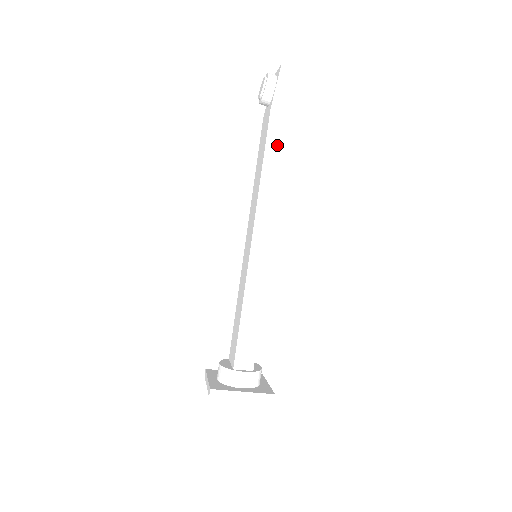
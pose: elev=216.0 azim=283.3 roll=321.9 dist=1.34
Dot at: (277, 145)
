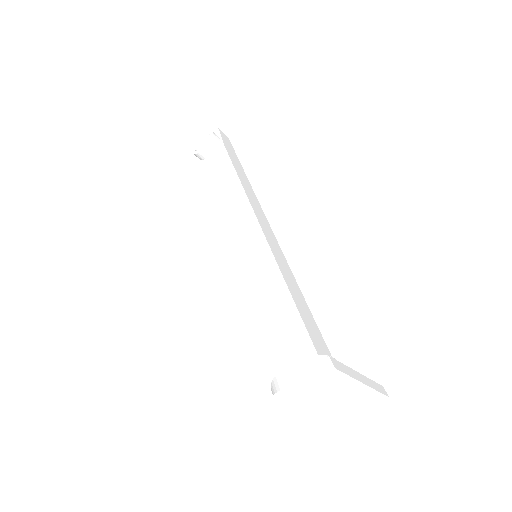
Dot at: (240, 170)
